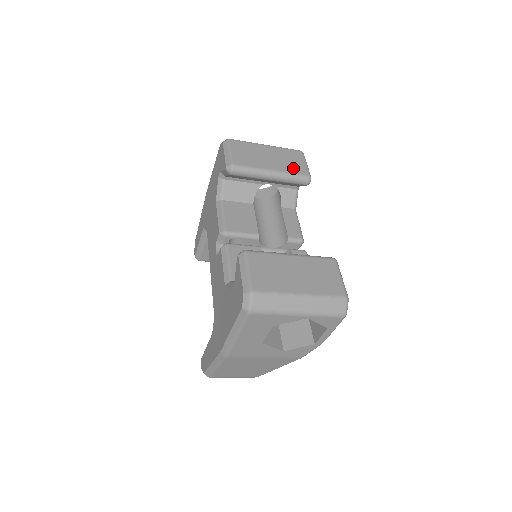
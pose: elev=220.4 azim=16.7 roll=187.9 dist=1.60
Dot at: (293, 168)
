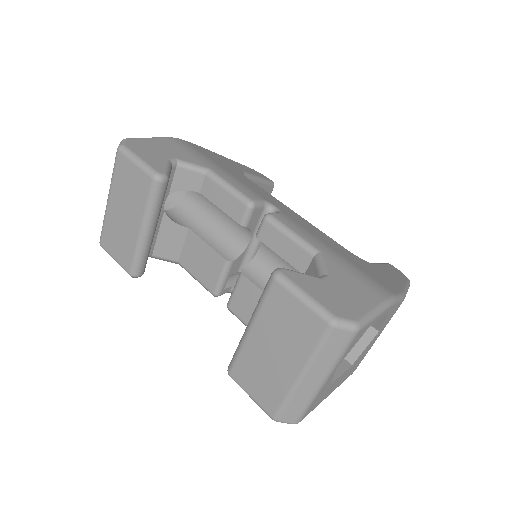
Dot at: (140, 194)
